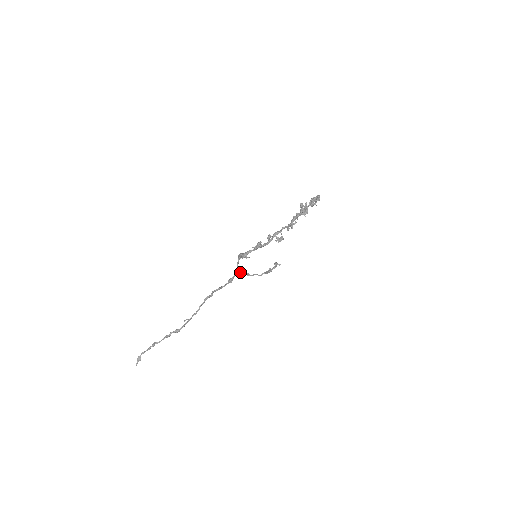
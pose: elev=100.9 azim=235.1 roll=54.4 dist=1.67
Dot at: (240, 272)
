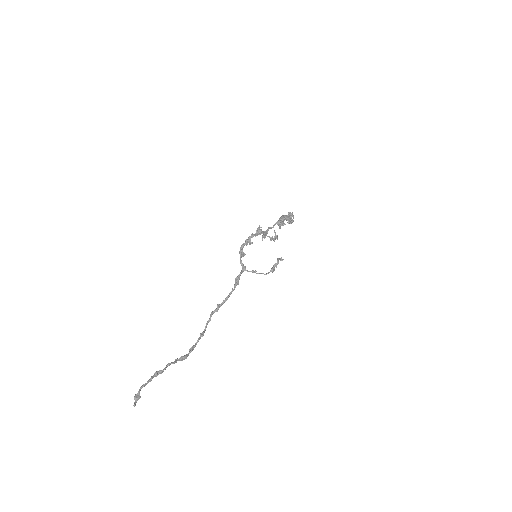
Dot at: (245, 269)
